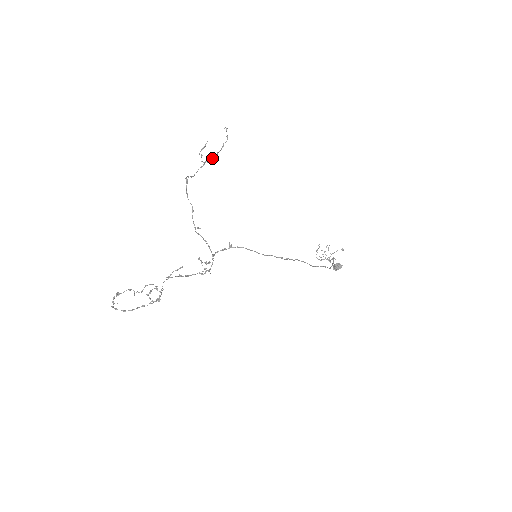
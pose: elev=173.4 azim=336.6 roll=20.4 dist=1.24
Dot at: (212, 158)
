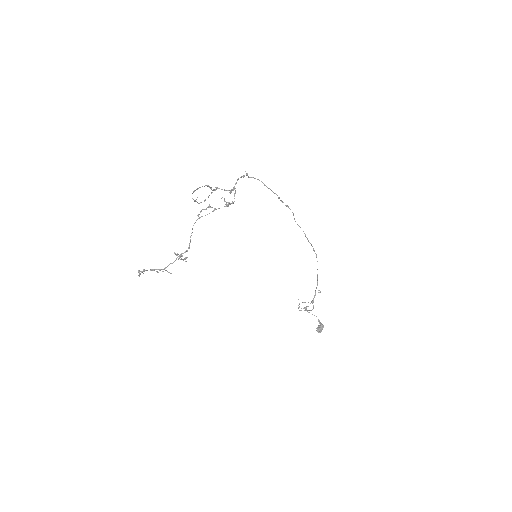
Dot at: (205, 199)
